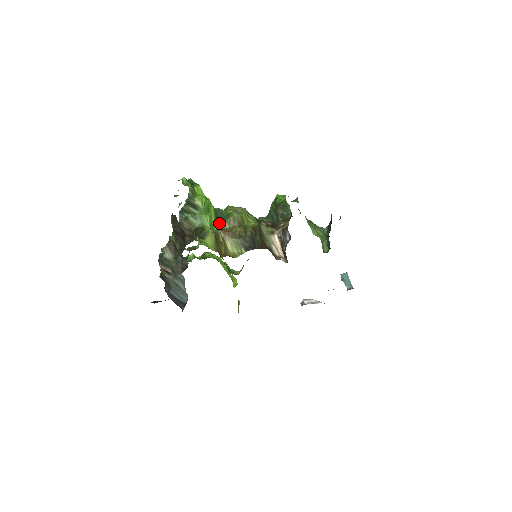
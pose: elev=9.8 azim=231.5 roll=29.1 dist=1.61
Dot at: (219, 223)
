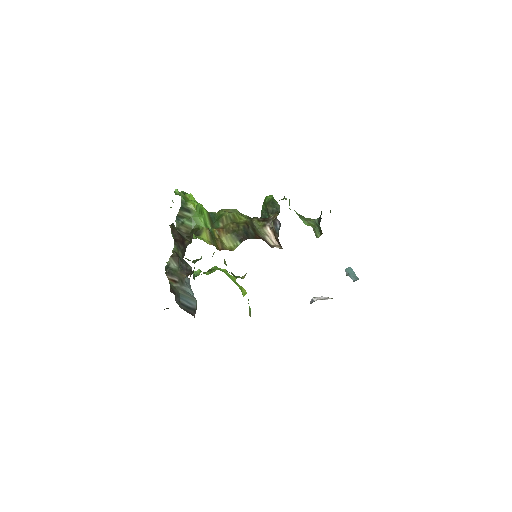
Dot at: (213, 224)
